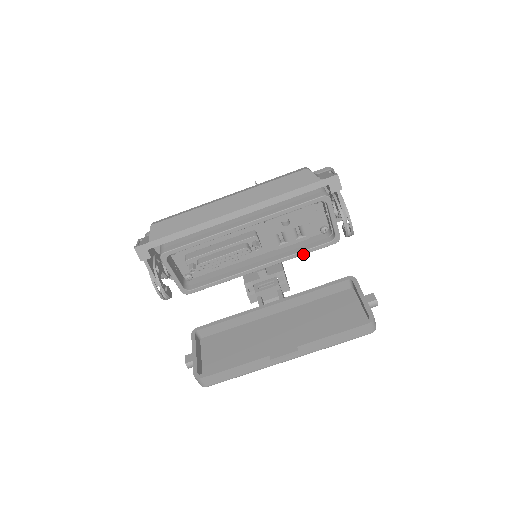
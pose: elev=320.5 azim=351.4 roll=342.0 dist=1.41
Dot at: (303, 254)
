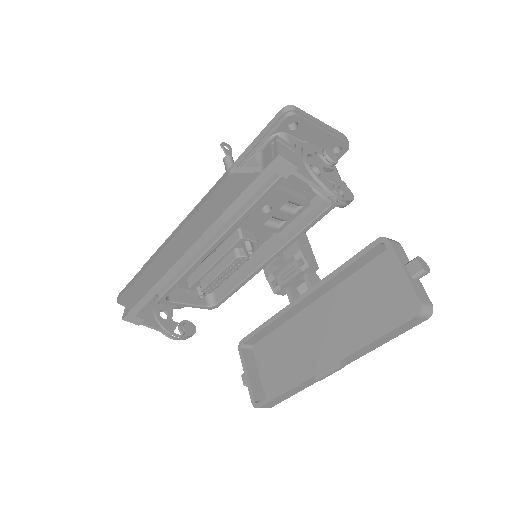
Dot at: (312, 225)
